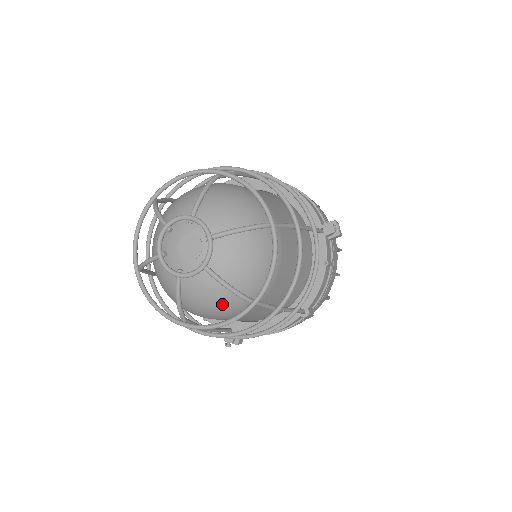
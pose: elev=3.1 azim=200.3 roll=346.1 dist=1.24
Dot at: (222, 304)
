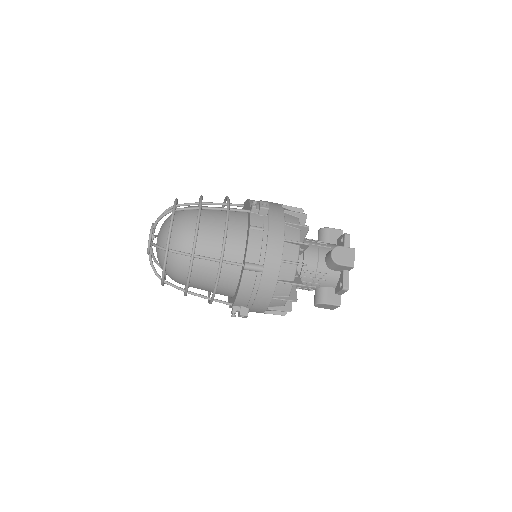
Dot at: (168, 262)
